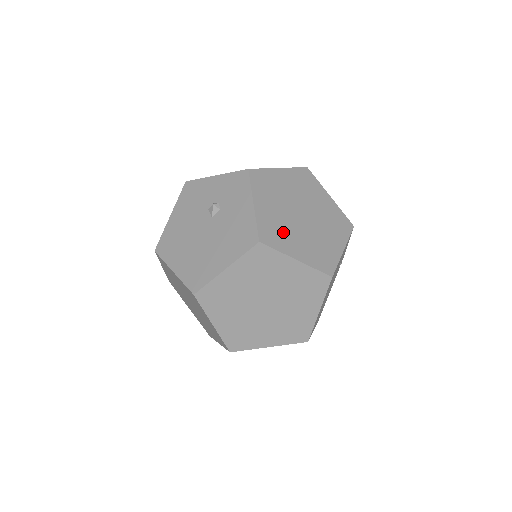
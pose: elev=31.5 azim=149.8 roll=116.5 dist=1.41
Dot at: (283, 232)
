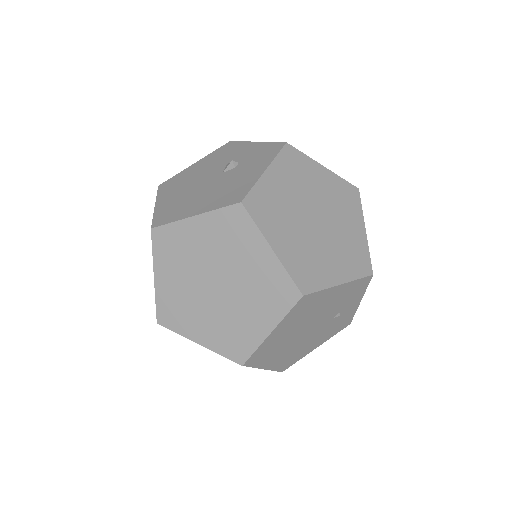
Dot at: (278, 215)
